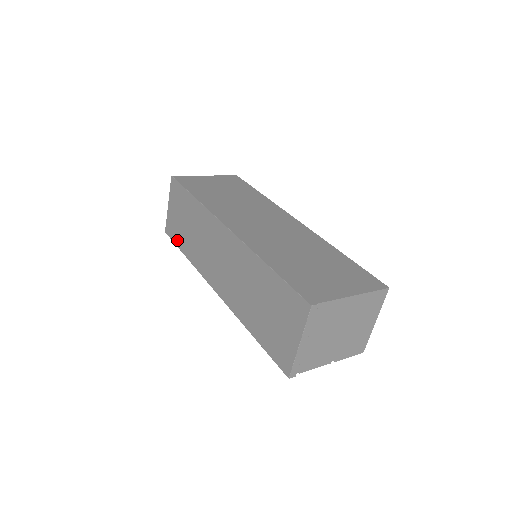
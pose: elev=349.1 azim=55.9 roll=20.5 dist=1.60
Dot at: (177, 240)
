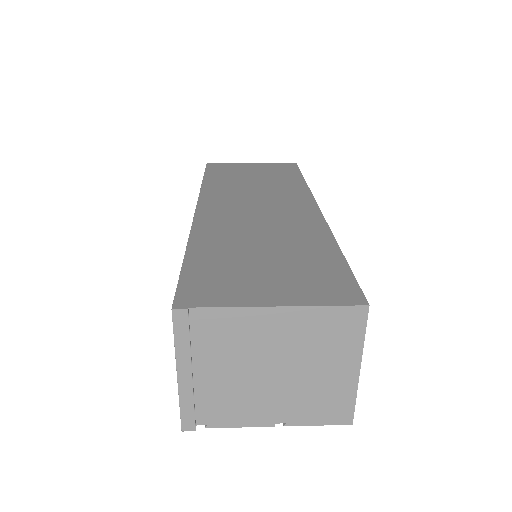
Dot at: occluded
